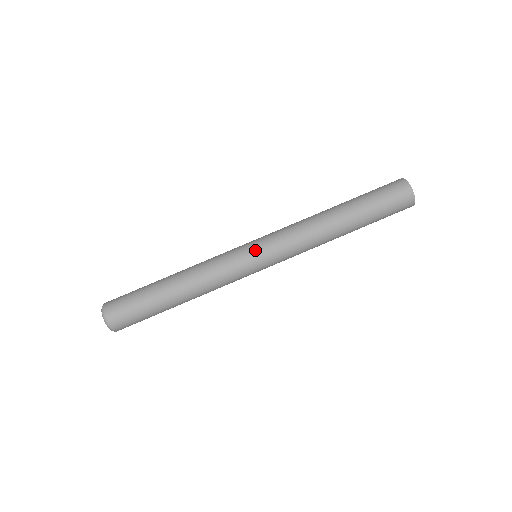
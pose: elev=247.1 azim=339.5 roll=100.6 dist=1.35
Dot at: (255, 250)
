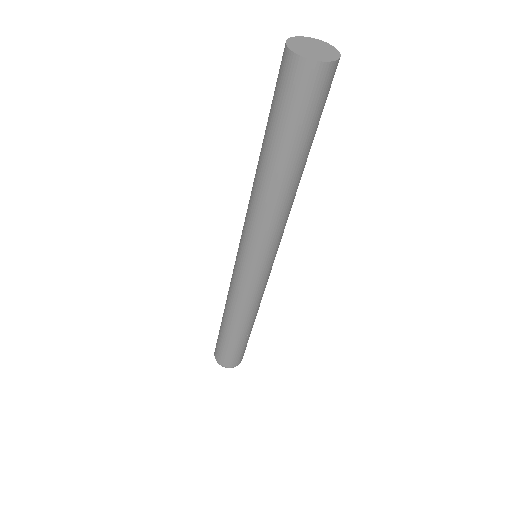
Dot at: (244, 265)
